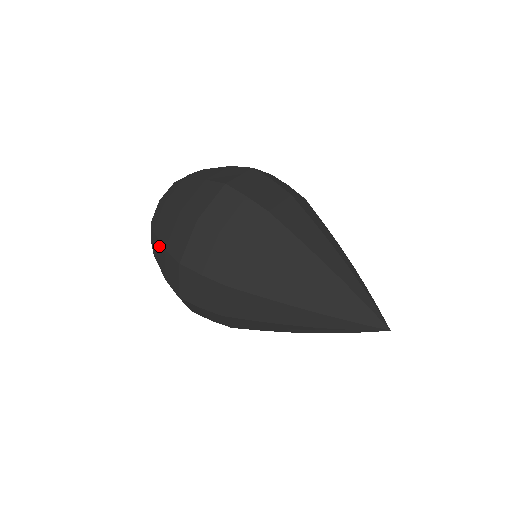
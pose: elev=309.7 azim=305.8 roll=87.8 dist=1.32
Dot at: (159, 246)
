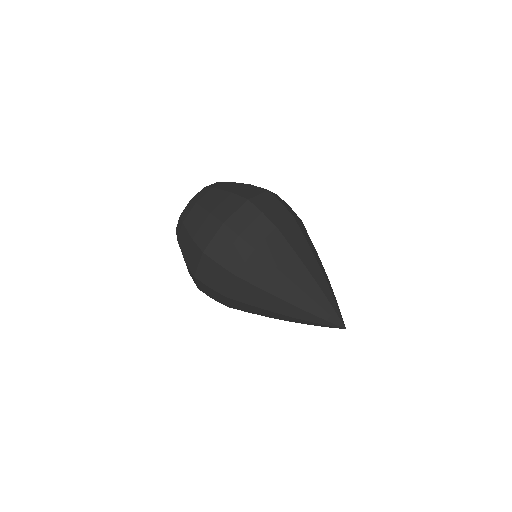
Dot at: (186, 235)
